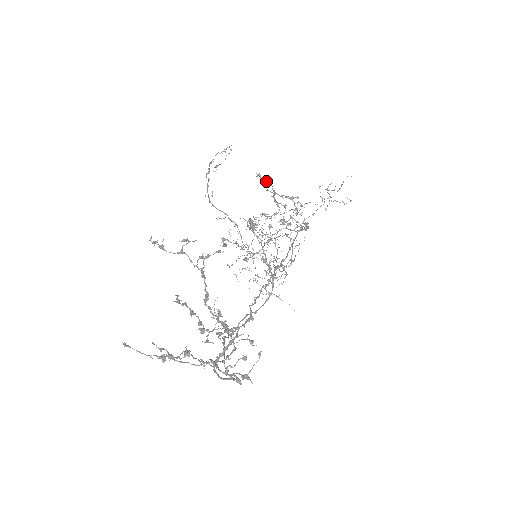
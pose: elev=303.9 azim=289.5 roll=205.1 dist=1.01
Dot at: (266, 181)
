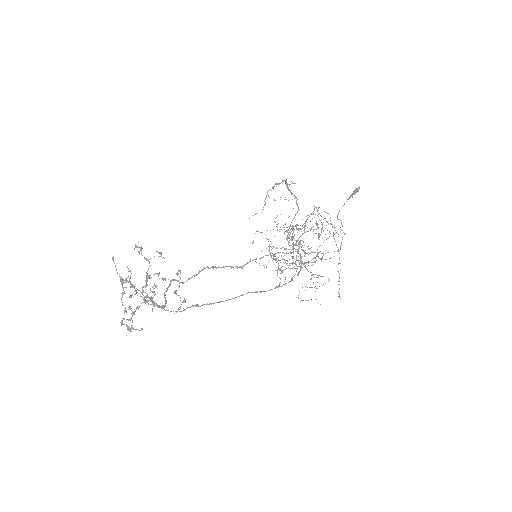
Dot at: (287, 239)
